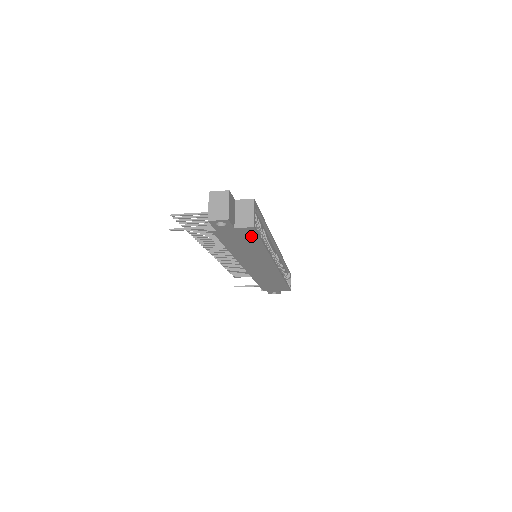
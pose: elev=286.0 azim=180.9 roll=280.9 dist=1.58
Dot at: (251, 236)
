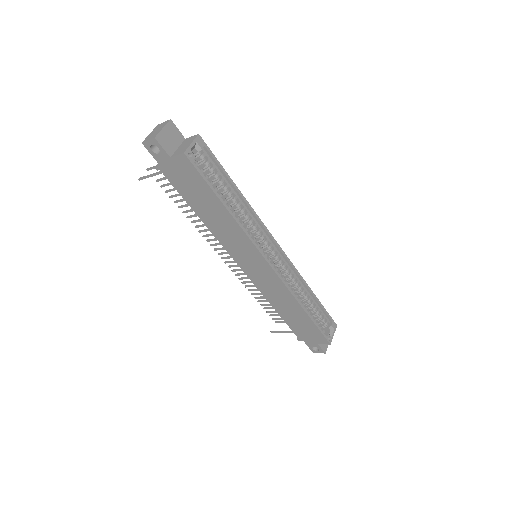
Dot at: (196, 177)
